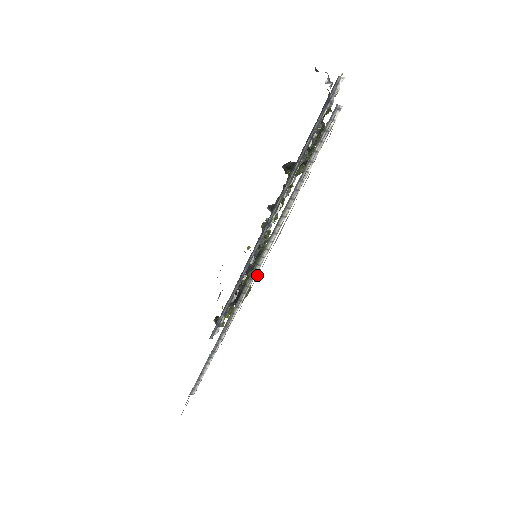
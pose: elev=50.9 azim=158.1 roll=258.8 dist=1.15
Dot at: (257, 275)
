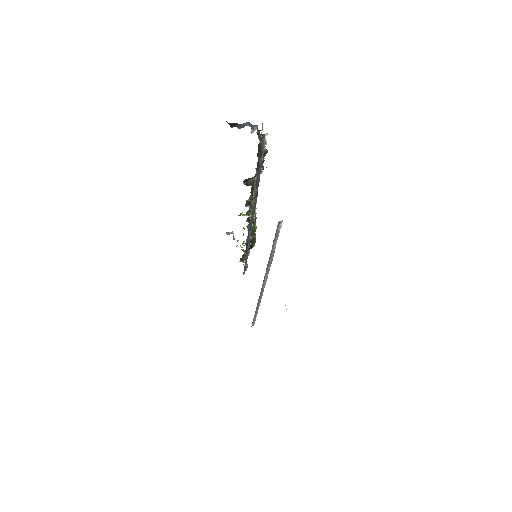
Dot at: occluded
